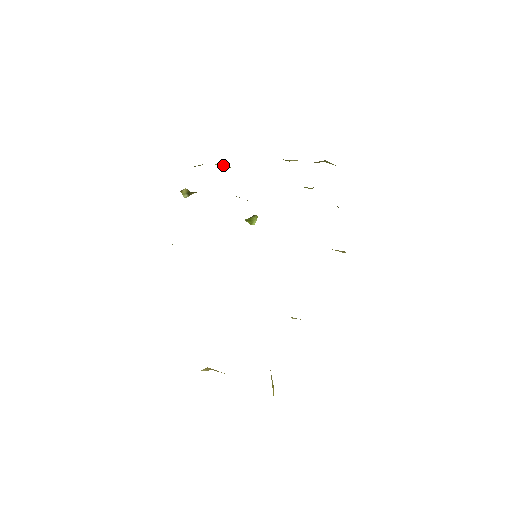
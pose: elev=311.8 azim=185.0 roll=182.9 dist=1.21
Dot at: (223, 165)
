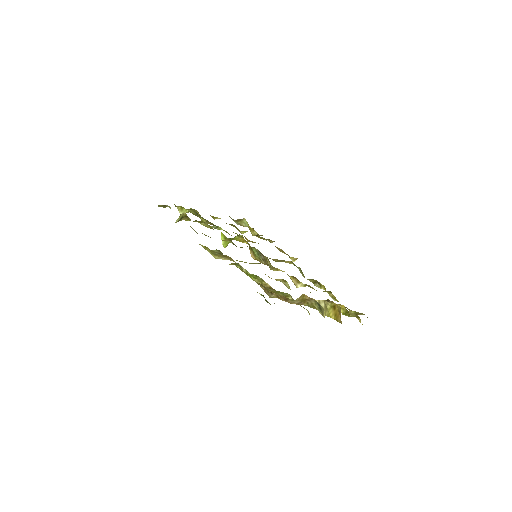
Dot at: (184, 210)
